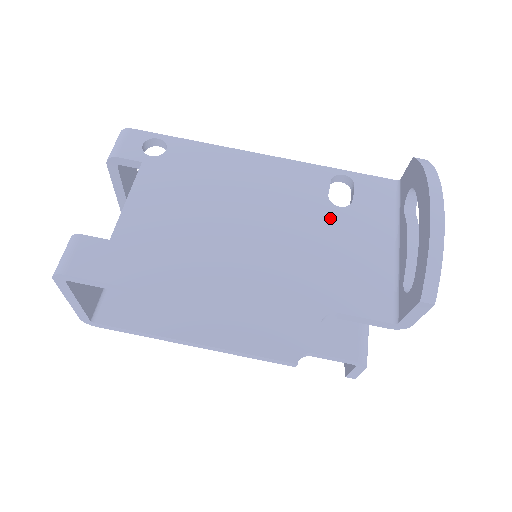
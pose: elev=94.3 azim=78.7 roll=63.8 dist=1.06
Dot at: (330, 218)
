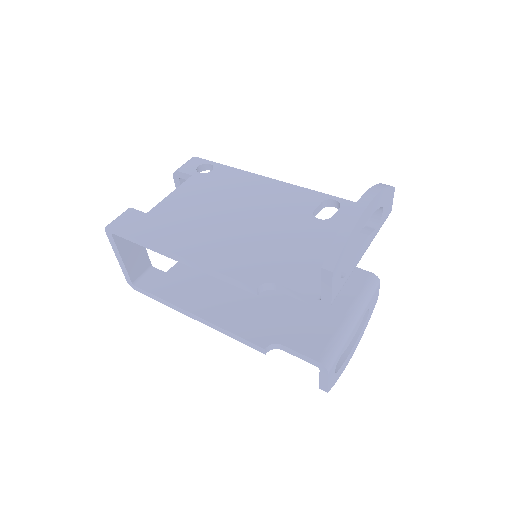
Dot at: (306, 225)
